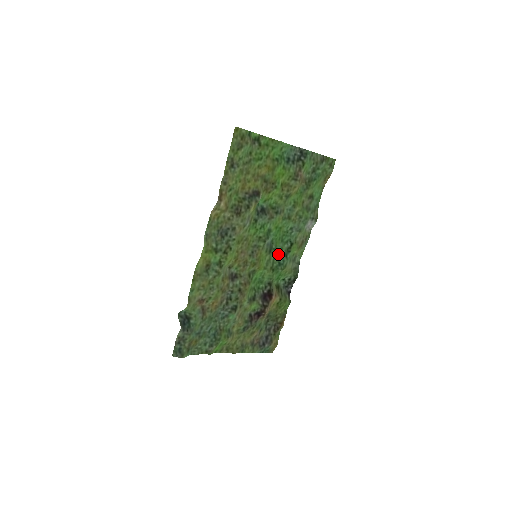
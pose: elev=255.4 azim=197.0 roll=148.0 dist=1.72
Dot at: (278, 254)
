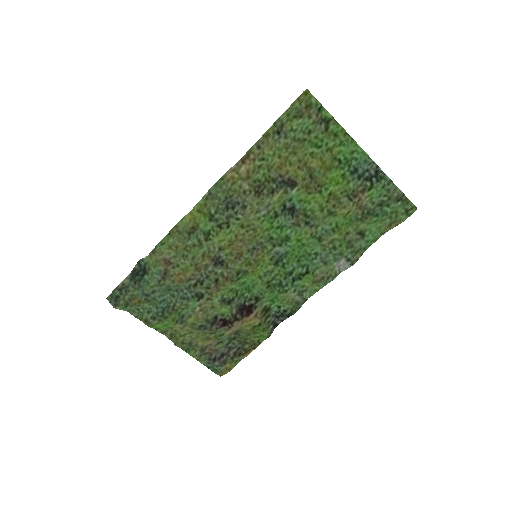
Dot at: (285, 273)
